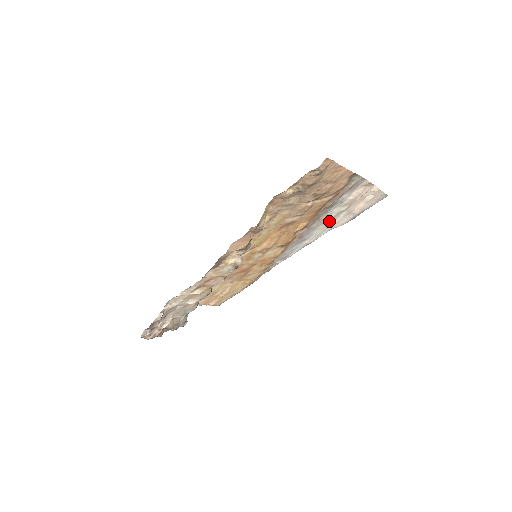
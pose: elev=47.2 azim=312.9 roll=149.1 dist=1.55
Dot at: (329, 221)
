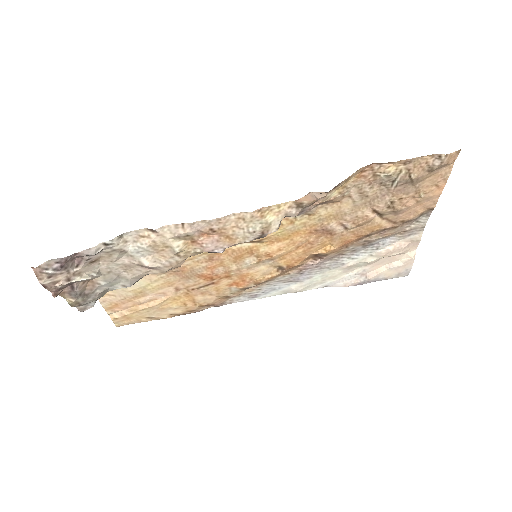
Dot at: (340, 270)
